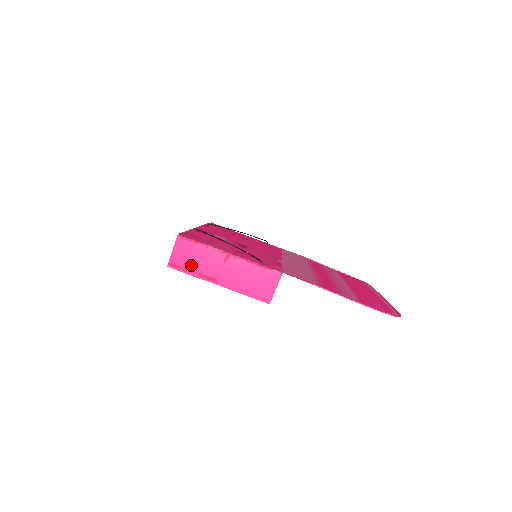
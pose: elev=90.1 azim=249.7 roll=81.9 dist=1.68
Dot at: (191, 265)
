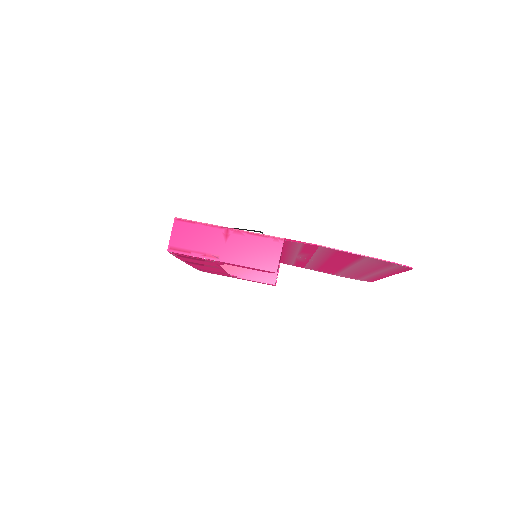
Dot at: (191, 246)
